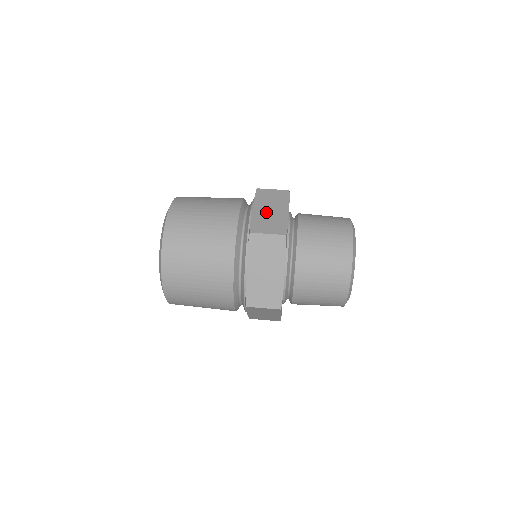
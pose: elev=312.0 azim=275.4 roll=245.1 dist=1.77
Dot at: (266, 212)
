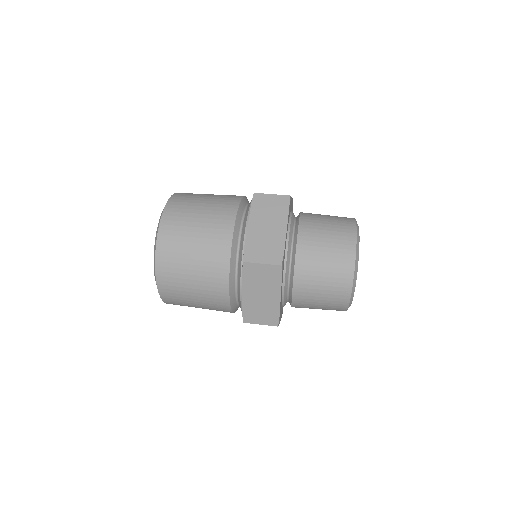
Dot at: occluded
